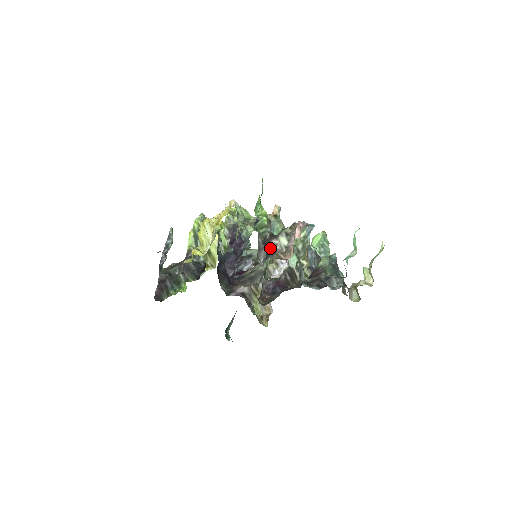
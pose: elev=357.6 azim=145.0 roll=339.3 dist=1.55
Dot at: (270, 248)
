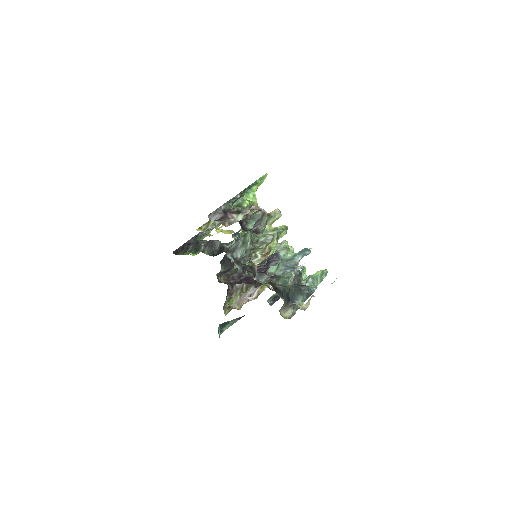
Dot at: (226, 217)
